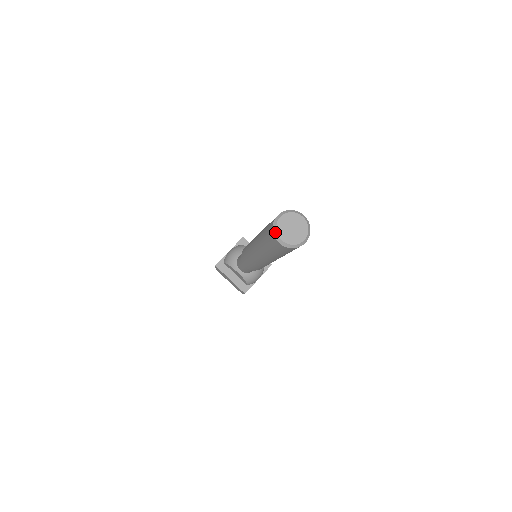
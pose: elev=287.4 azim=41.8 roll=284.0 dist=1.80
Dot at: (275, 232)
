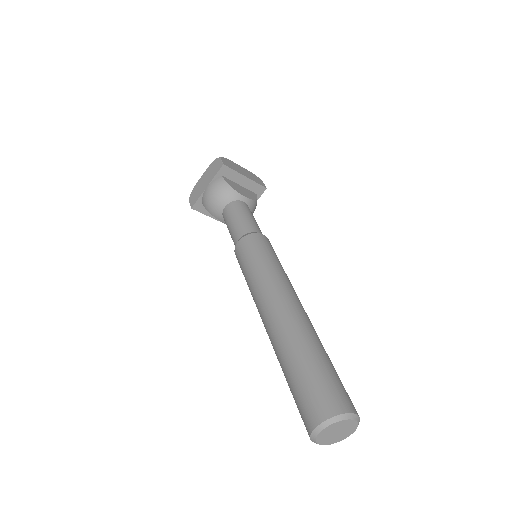
Dot at: (314, 441)
